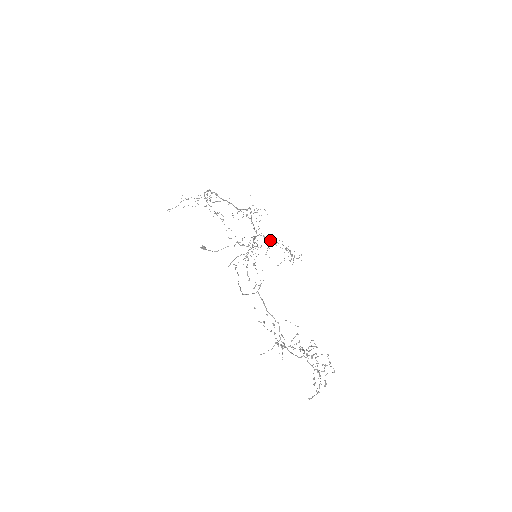
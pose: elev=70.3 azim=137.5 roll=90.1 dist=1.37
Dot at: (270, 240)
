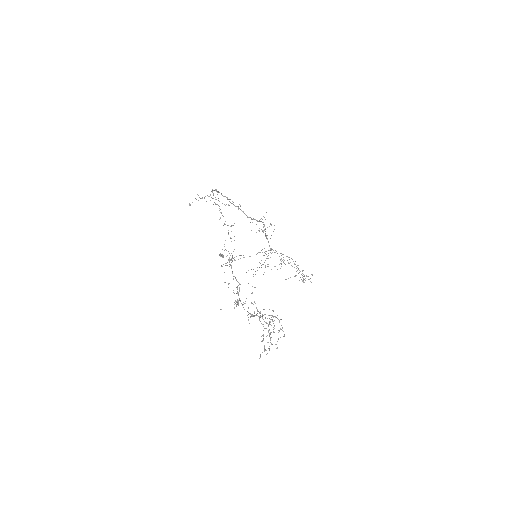
Dot at: occluded
